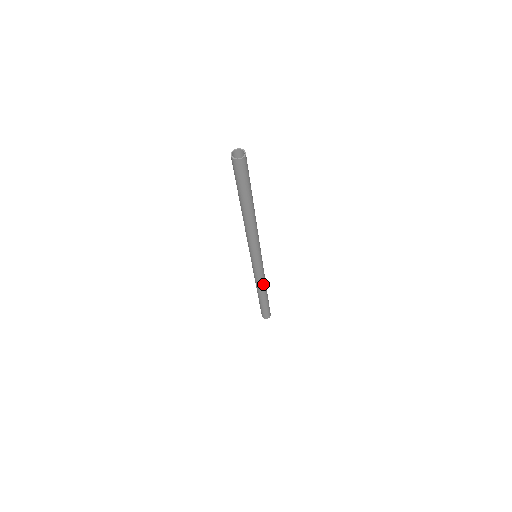
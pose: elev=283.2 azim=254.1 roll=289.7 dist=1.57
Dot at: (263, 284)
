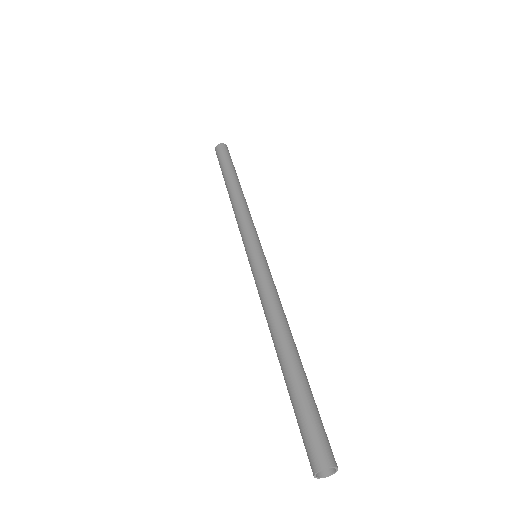
Dot at: occluded
